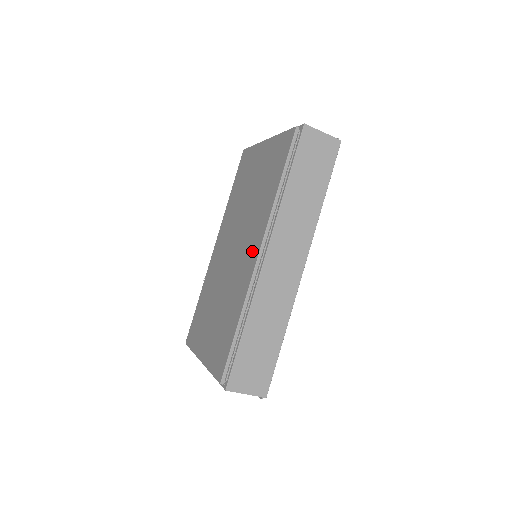
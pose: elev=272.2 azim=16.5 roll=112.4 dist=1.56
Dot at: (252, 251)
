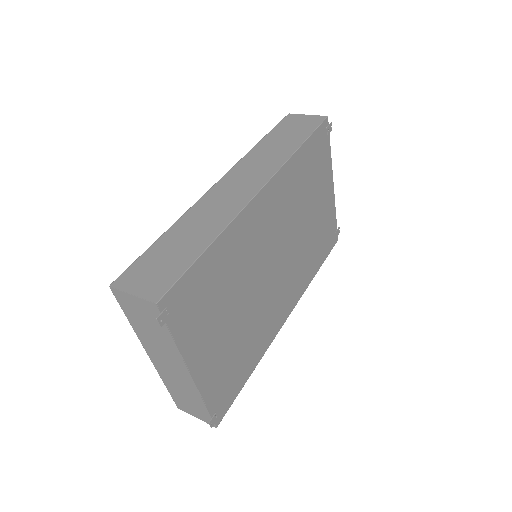
Dot at: occluded
